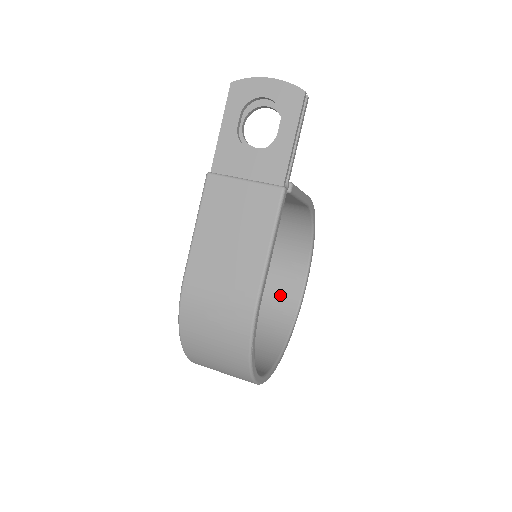
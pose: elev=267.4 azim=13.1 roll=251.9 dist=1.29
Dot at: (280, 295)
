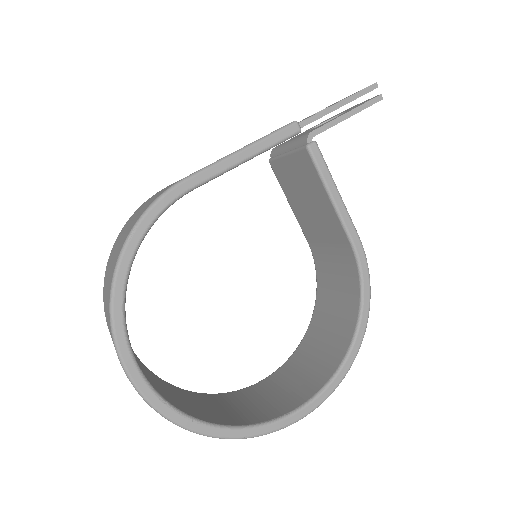
Dot at: (274, 400)
